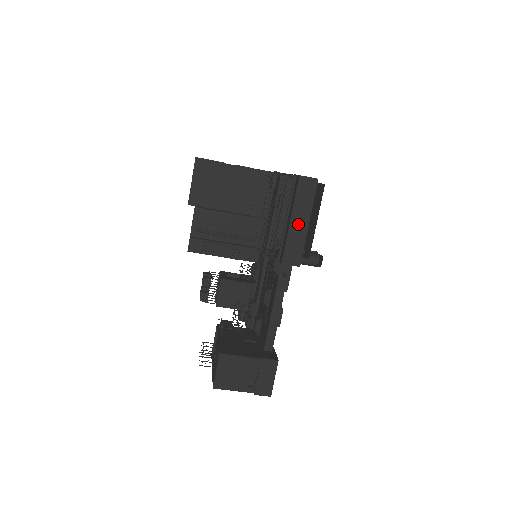
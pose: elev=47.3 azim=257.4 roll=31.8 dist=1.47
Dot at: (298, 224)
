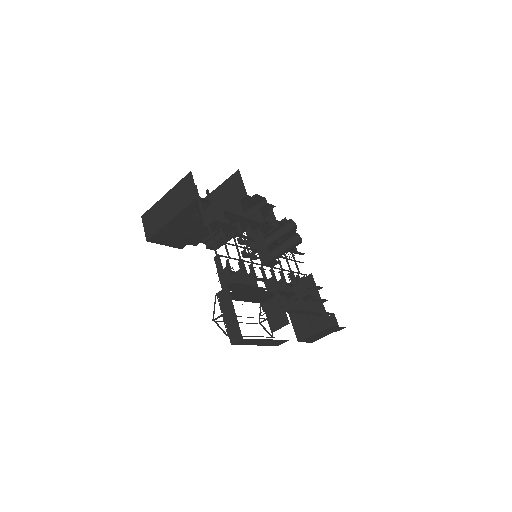
Dot at: (262, 343)
